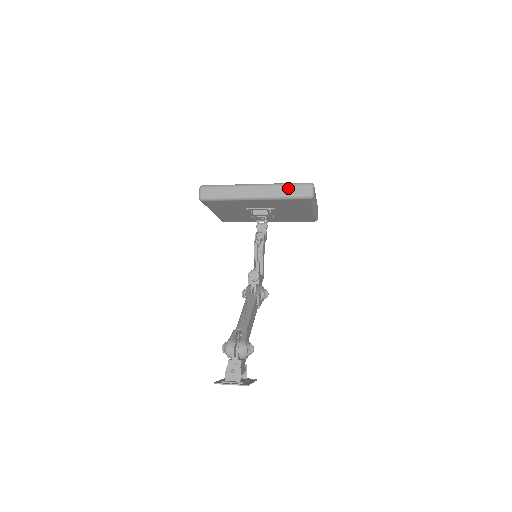
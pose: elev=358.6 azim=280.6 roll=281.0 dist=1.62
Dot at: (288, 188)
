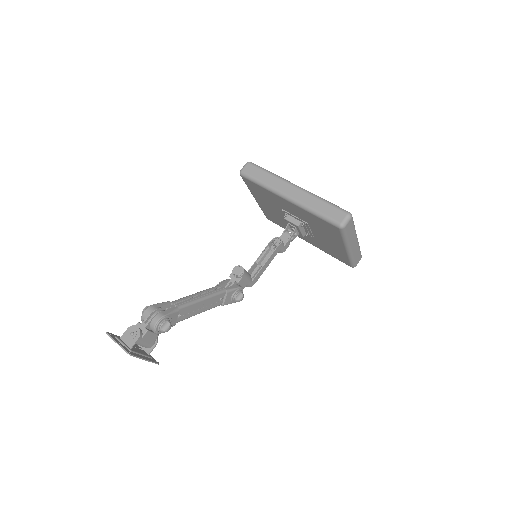
Dot at: (324, 205)
